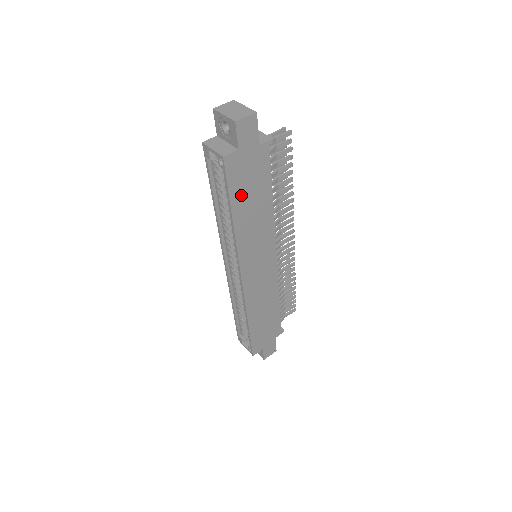
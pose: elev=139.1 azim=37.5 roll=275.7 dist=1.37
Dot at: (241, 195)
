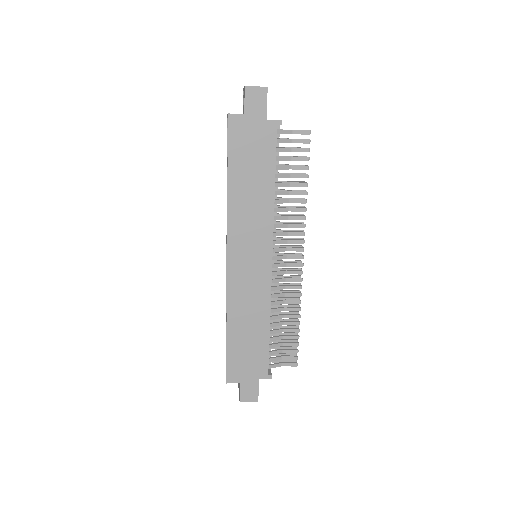
Dot at: (241, 162)
